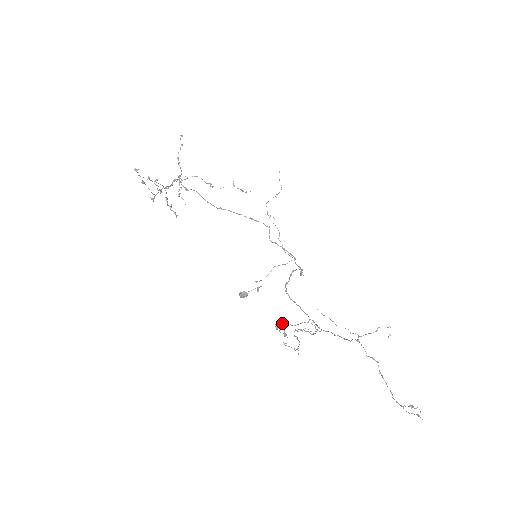
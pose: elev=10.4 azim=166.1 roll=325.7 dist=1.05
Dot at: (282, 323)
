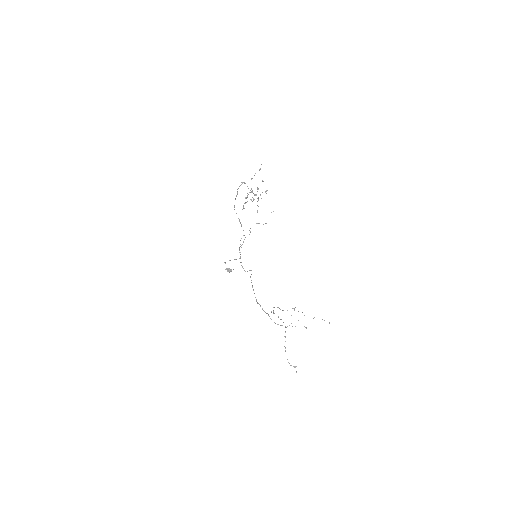
Dot at: occluded
